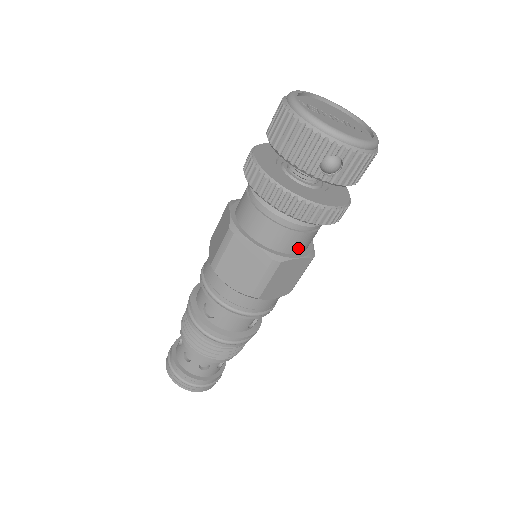
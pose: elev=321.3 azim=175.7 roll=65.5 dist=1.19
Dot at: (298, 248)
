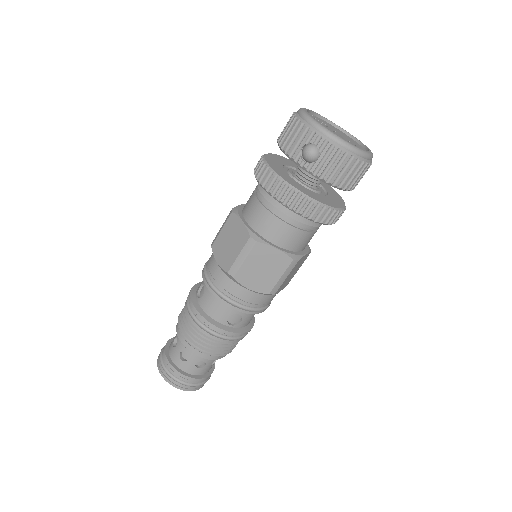
Dot at: (279, 239)
